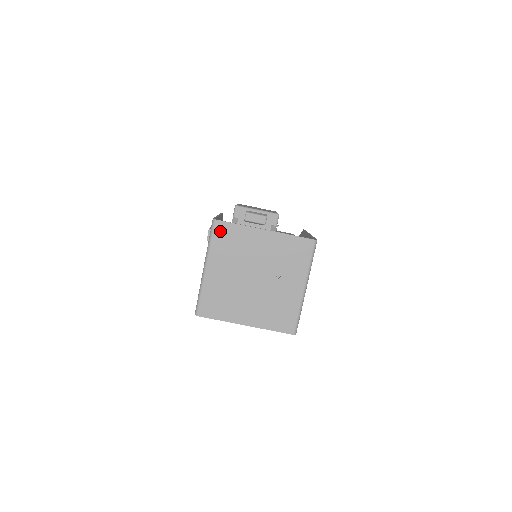
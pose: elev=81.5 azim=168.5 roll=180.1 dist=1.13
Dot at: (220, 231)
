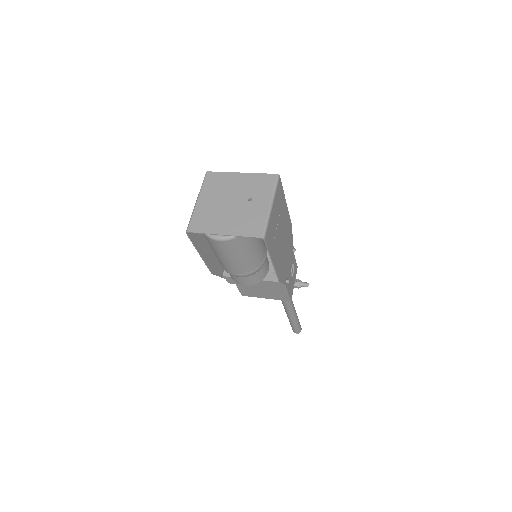
Dot at: (210, 177)
